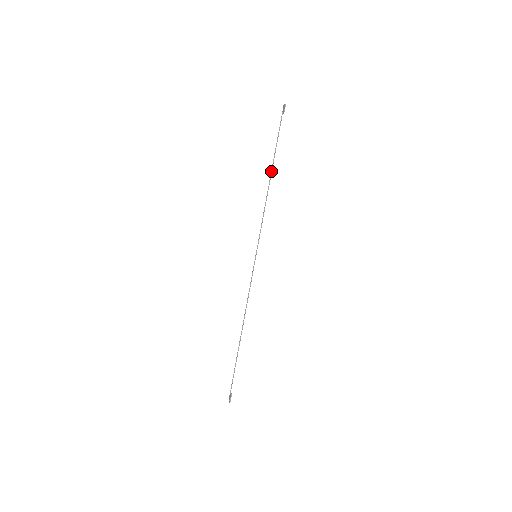
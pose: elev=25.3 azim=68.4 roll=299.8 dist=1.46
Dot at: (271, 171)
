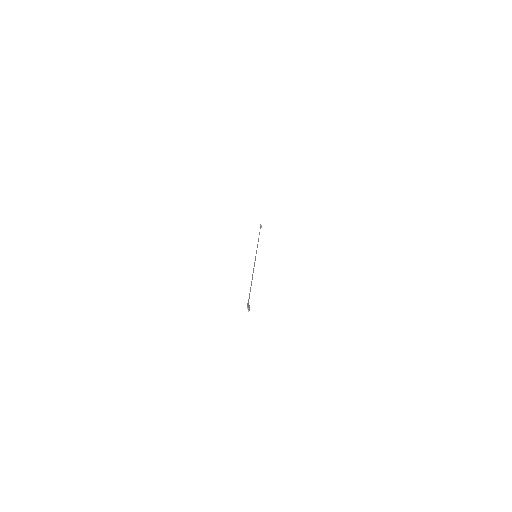
Dot at: occluded
